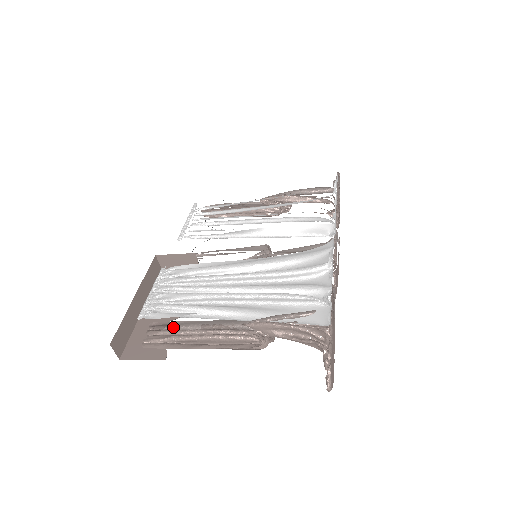
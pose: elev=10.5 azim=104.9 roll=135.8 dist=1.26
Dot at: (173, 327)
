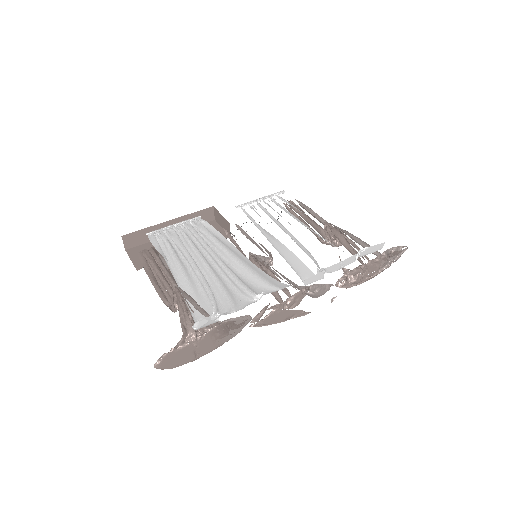
Dot at: (161, 256)
